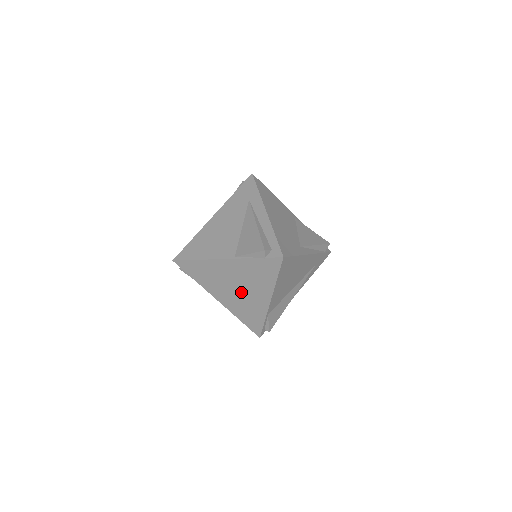
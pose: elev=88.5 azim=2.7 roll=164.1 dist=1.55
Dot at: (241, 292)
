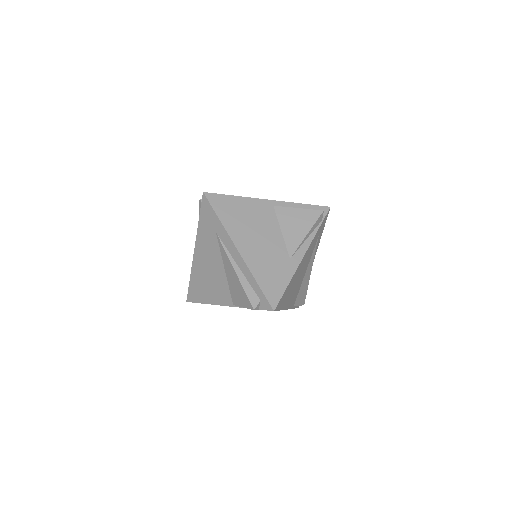
Dot at: occluded
